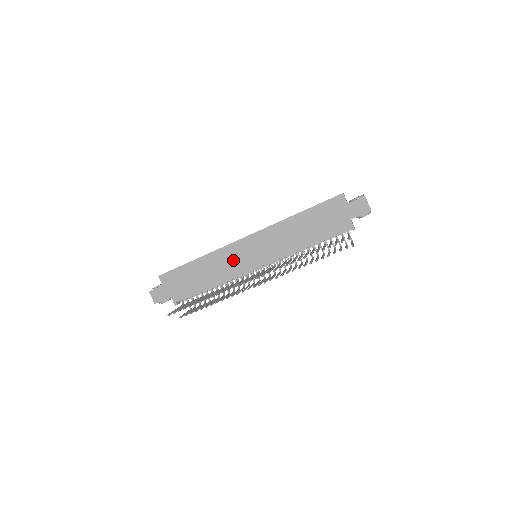
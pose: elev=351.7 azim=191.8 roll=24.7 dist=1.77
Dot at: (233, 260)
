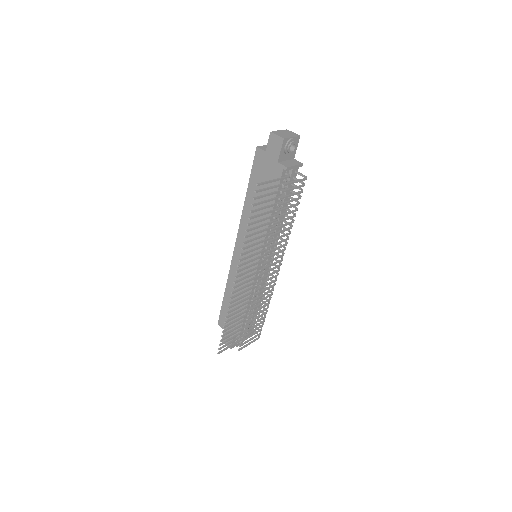
Dot at: occluded
